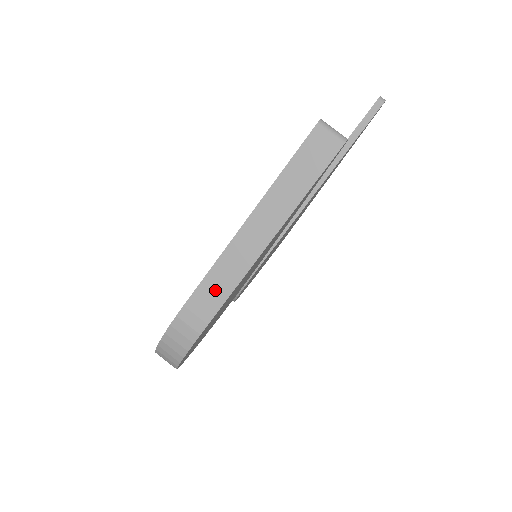
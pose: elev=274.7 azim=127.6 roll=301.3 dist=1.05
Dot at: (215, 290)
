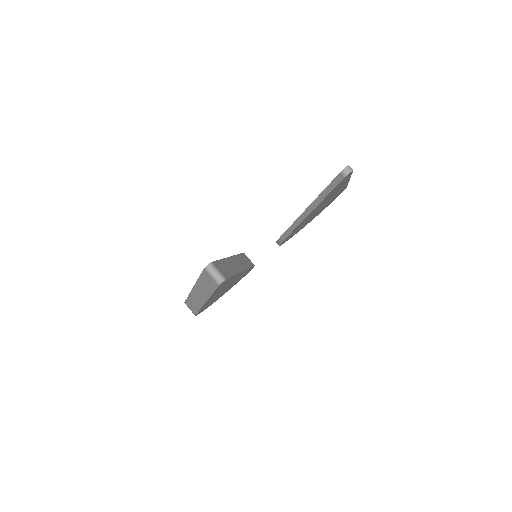
Dot at: (193, 305)
